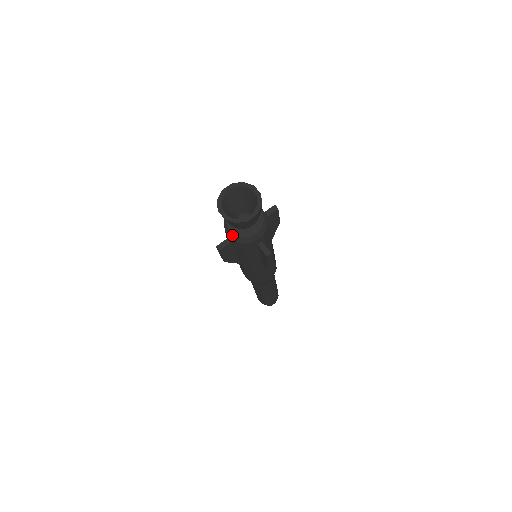
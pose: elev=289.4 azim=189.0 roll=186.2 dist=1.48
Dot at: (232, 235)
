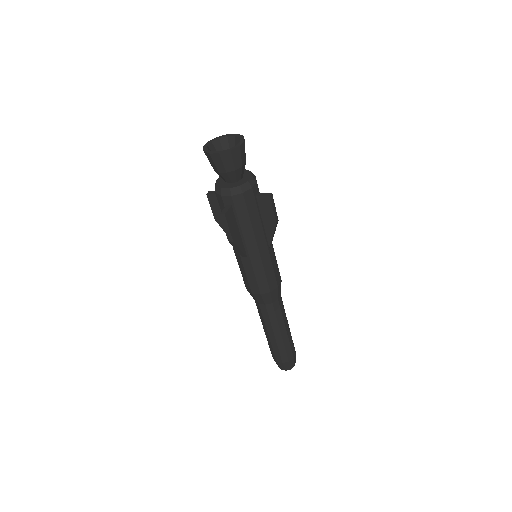
Dot at: (230, 189)
